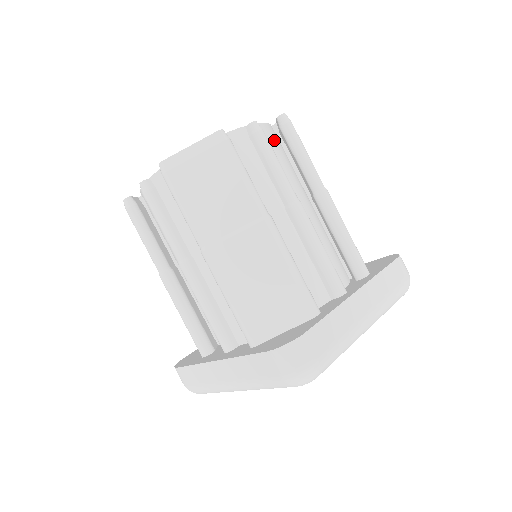
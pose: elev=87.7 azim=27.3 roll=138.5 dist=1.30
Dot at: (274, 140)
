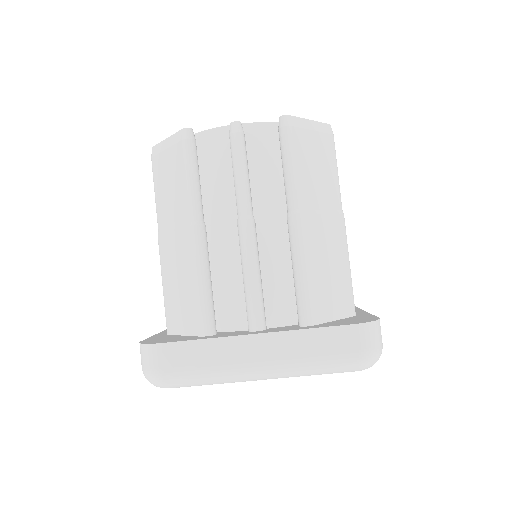
Dot at: (271, 143)
